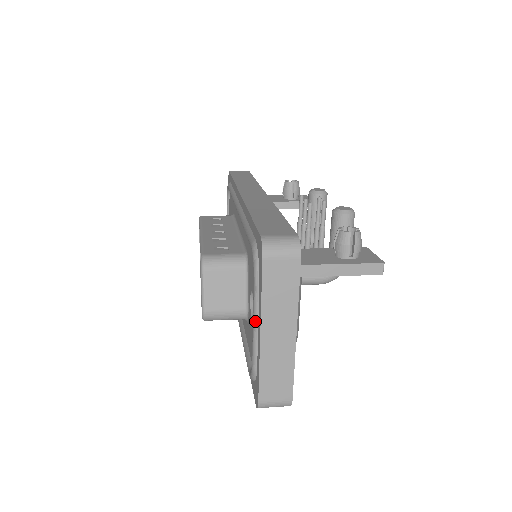
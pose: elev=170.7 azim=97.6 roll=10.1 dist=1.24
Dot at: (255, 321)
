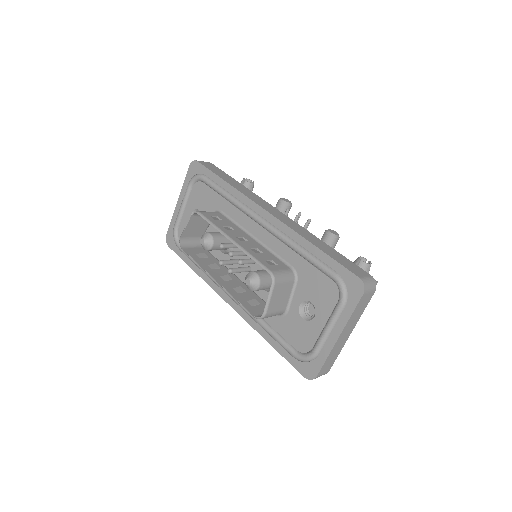
Dot at: (331, 327)
